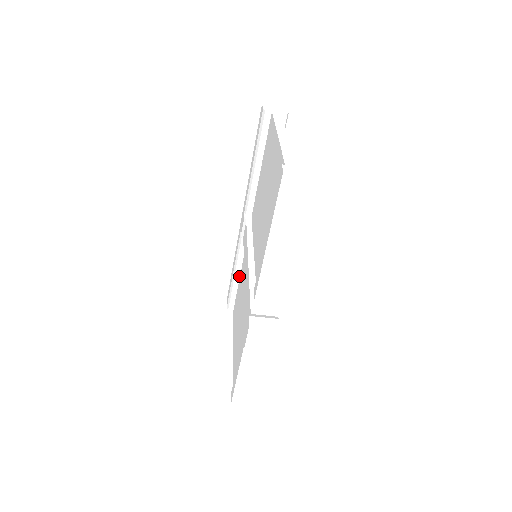
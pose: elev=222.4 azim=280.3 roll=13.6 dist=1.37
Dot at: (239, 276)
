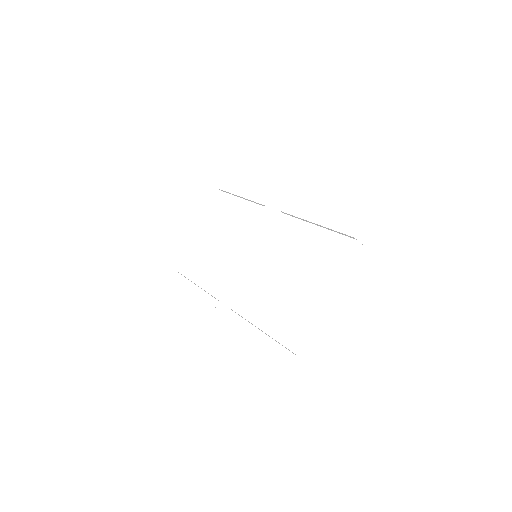
Dot at: (242, 198)
